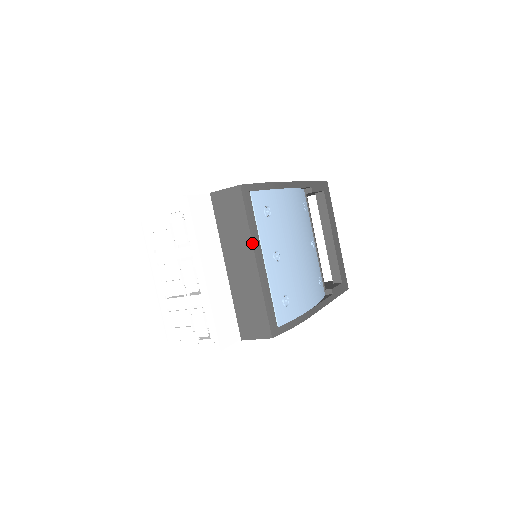
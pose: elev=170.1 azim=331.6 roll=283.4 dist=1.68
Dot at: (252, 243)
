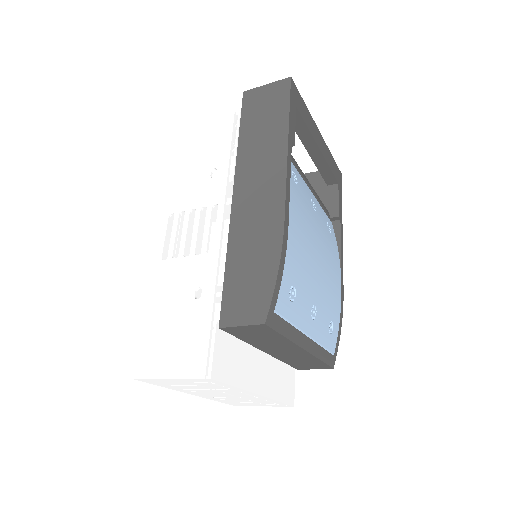
Dot at: (296, 345)
